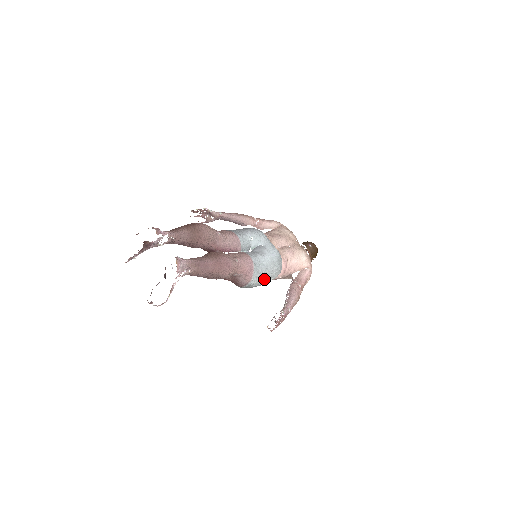
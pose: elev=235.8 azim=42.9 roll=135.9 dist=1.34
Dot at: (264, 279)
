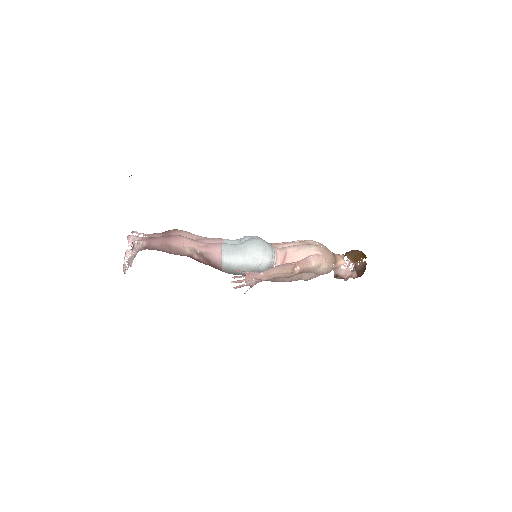
Dot at: (241, 259)
